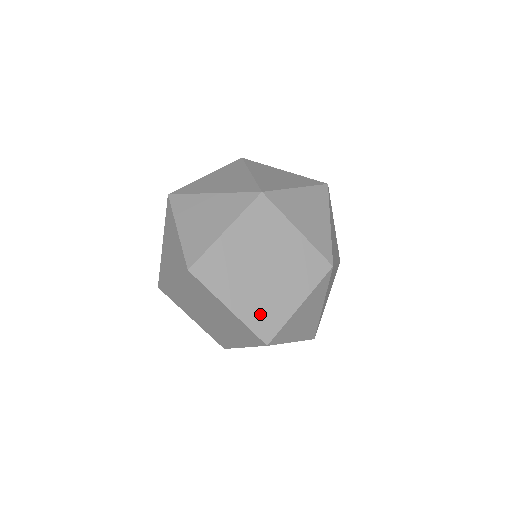
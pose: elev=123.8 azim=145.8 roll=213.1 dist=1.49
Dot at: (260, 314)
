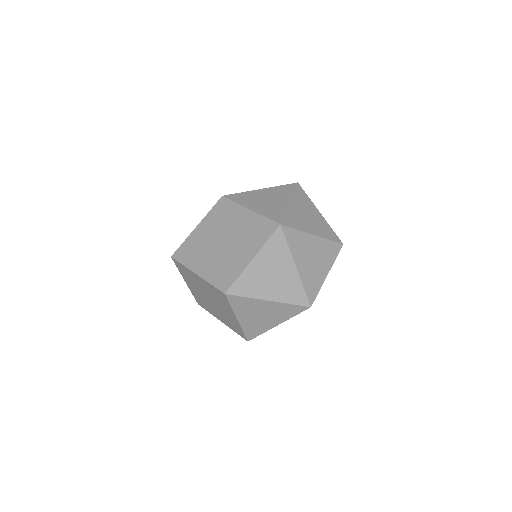
Dot at: (220, 273)
